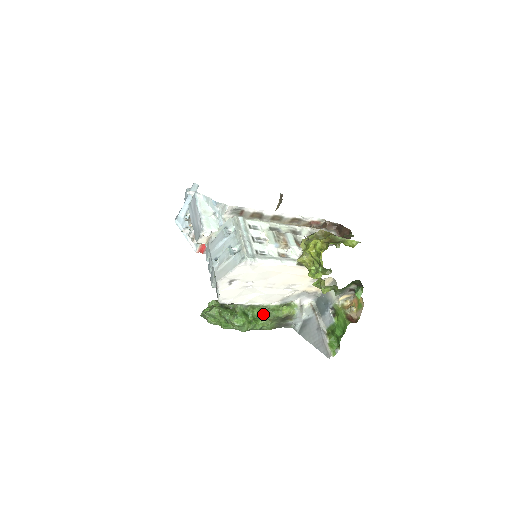
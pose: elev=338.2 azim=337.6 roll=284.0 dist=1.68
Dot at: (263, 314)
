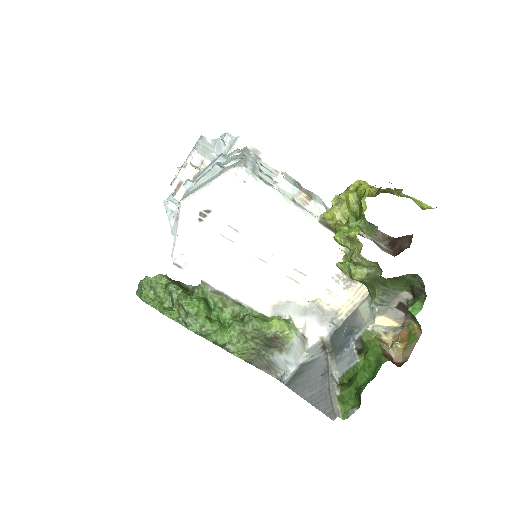
Dot at: (237, 320)
